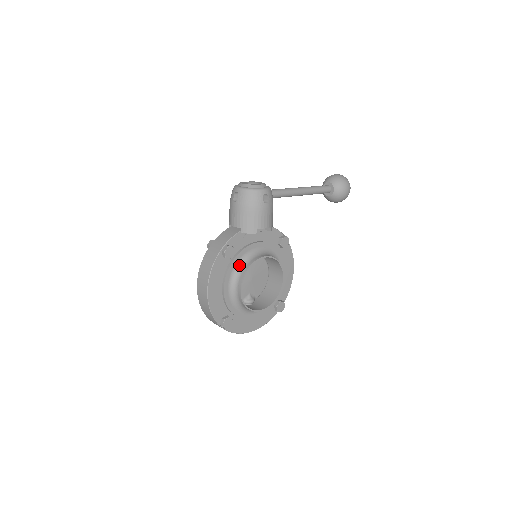
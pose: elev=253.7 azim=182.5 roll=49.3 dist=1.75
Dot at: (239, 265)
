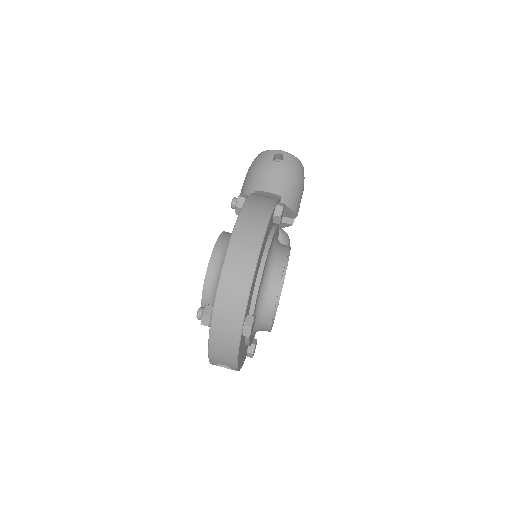
Dot at: (275, 243)
